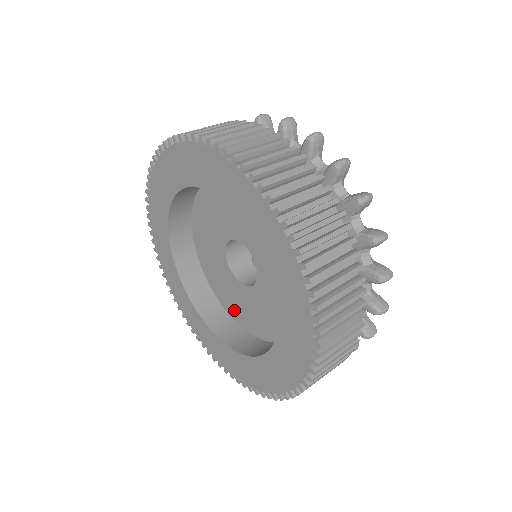
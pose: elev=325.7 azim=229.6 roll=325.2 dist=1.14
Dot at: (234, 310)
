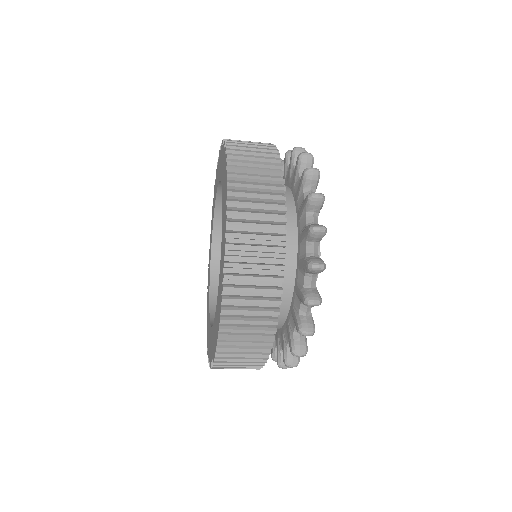
Dot at: occluded
